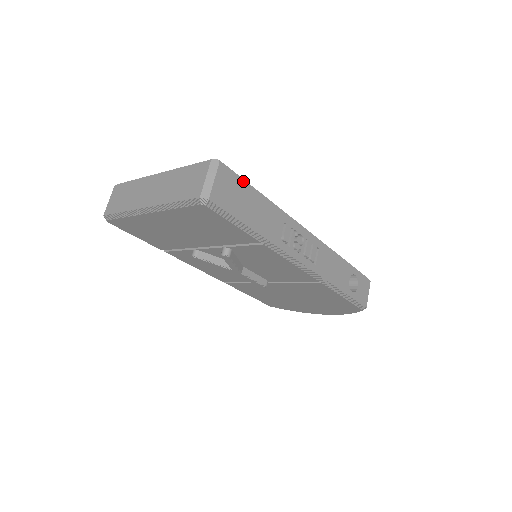
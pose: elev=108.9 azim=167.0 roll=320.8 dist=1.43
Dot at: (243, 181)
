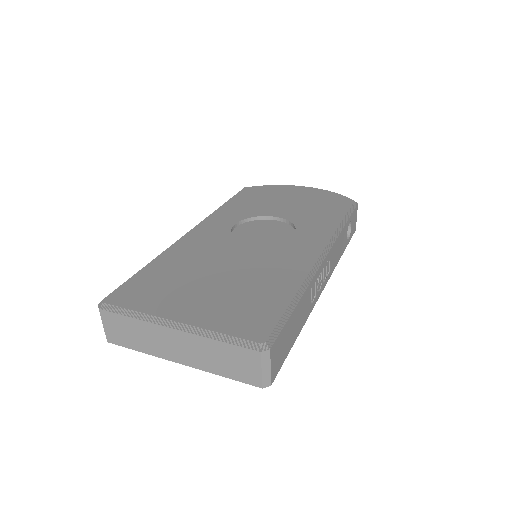
Dot at: (285, 324)
